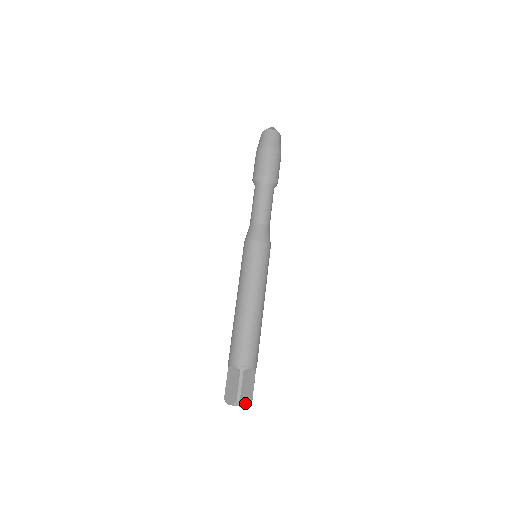
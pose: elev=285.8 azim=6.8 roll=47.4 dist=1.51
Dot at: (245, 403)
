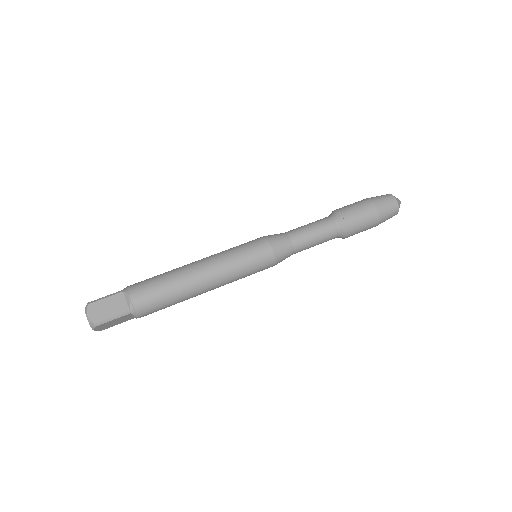
Dot at: (97, 329)
